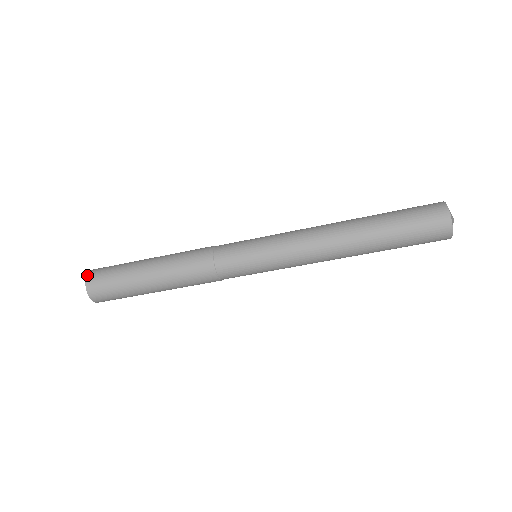
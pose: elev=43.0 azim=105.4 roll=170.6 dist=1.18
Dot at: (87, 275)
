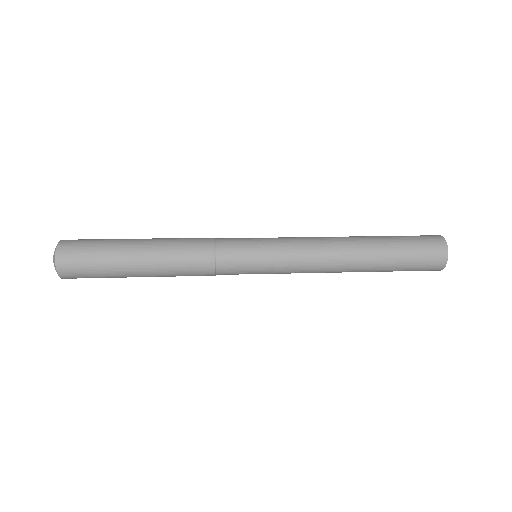
Dot at: (56, 259)
